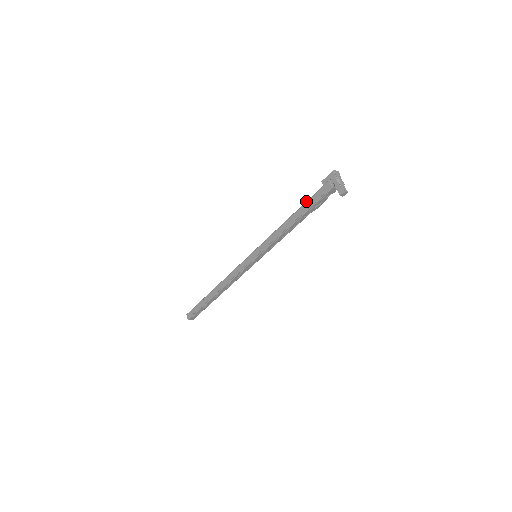
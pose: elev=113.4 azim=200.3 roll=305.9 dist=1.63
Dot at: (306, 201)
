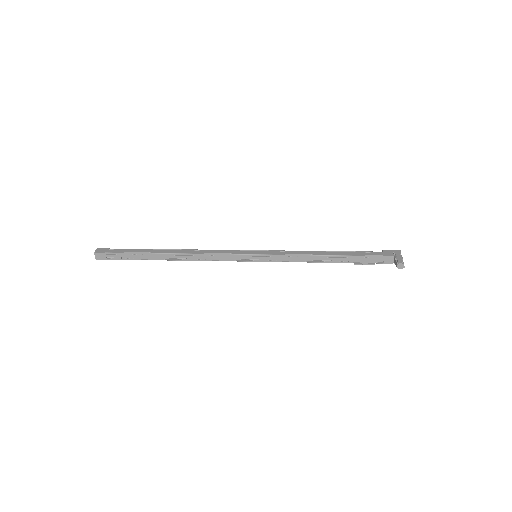
Dot at: (357, 251)
